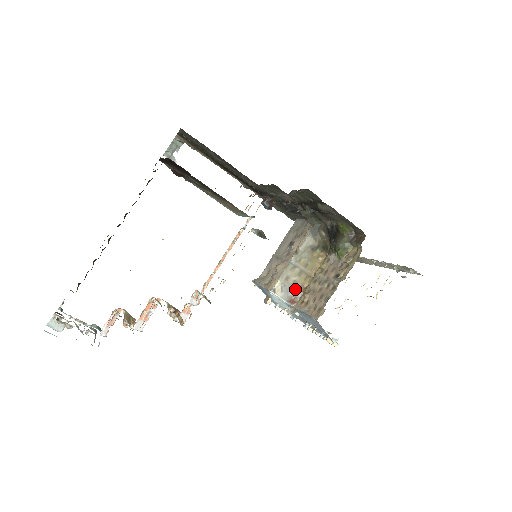
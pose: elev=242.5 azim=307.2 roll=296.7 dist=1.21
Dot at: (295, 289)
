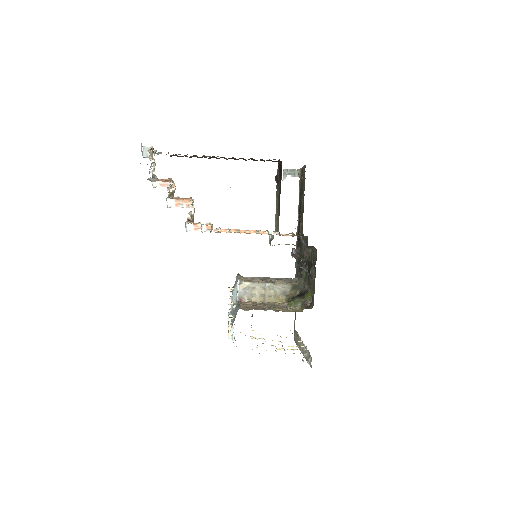
Dot at: (250, 298)
